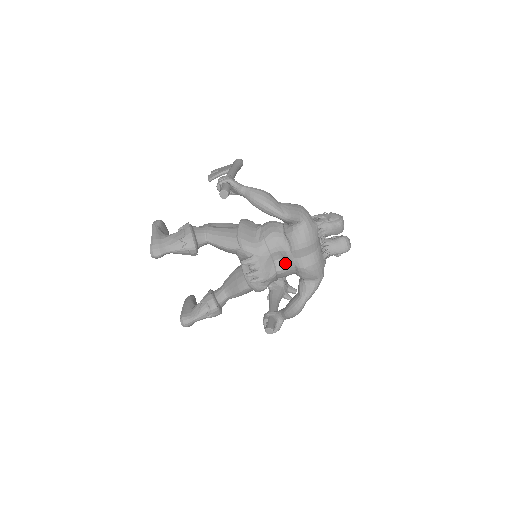
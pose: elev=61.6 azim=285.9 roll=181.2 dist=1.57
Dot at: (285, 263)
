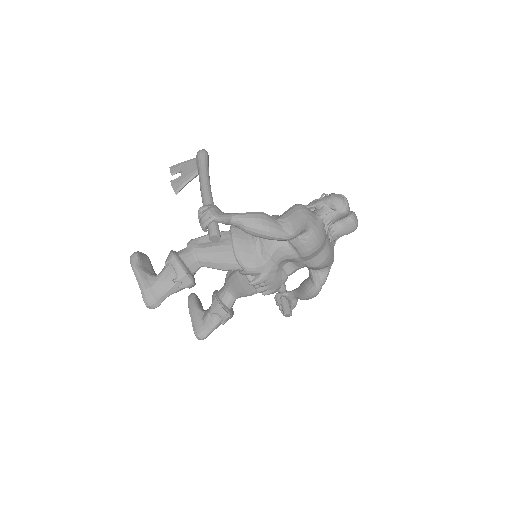
Dot at: (294, 265)
